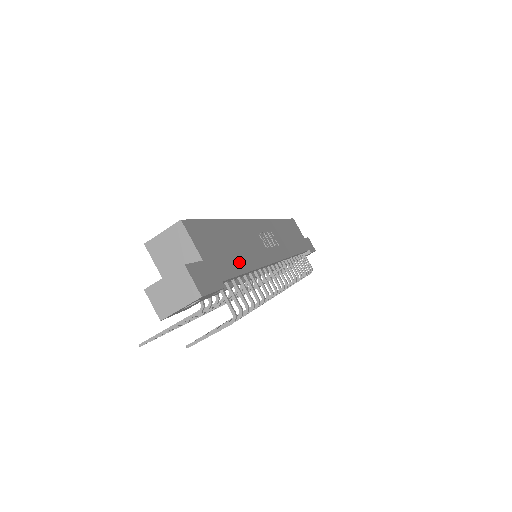
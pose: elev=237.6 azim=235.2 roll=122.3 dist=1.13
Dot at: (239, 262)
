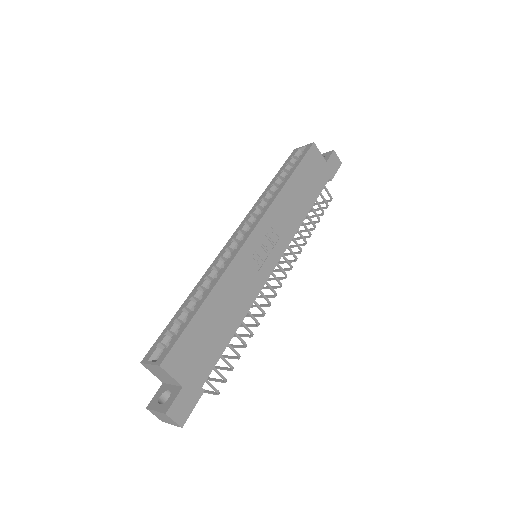
Dot at: (222, 338)
